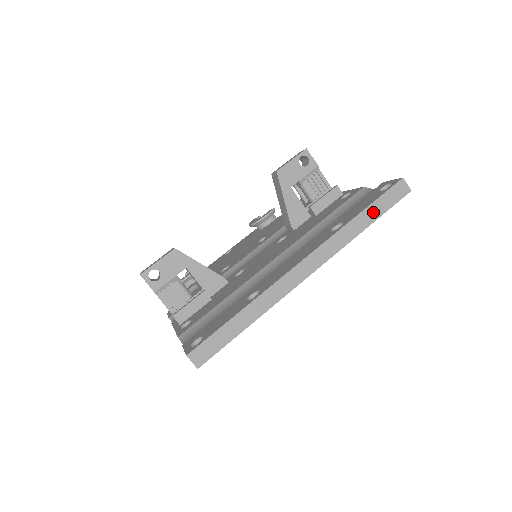
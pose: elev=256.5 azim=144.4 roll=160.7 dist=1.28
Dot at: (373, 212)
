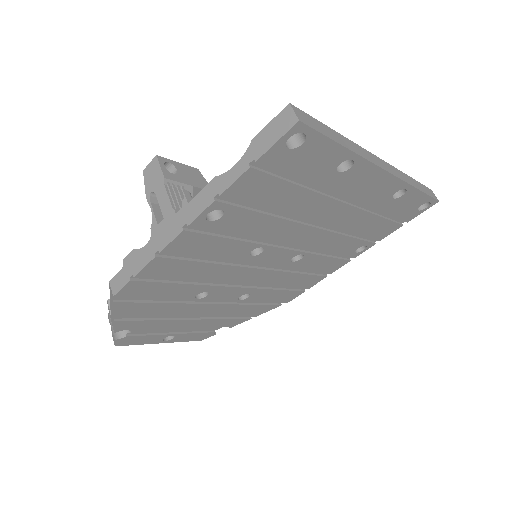
Dot at: (420, 186)
